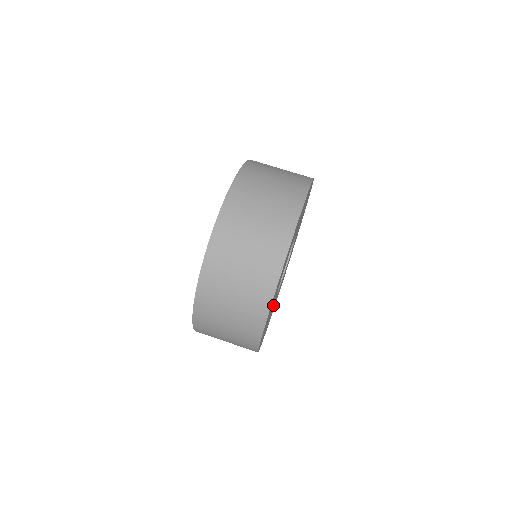
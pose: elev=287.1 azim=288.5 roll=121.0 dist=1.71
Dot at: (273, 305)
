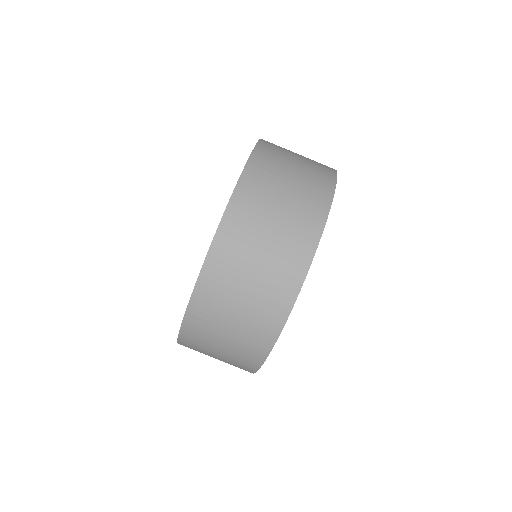
Dot at: occluded
